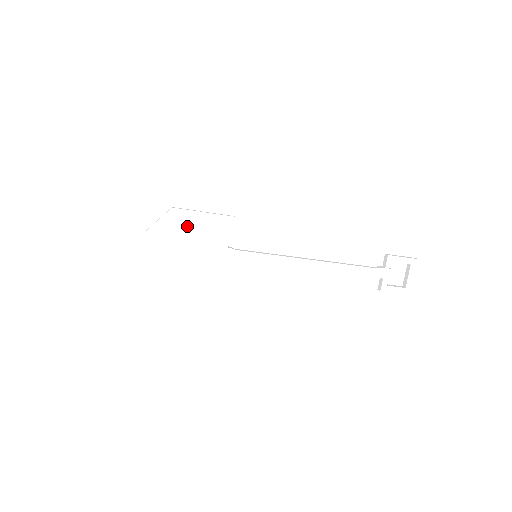
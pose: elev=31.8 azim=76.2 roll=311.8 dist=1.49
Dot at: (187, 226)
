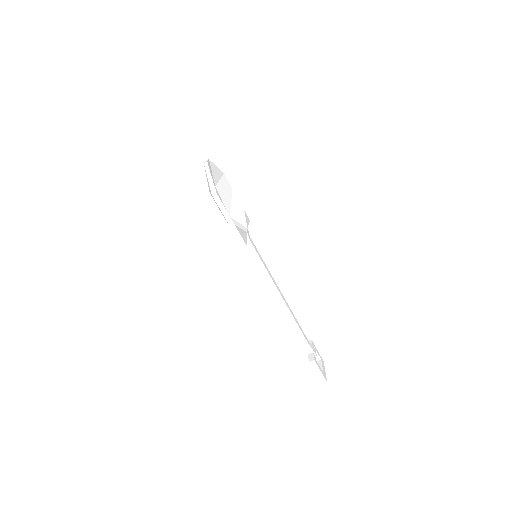
Dot at: (226, 193)
